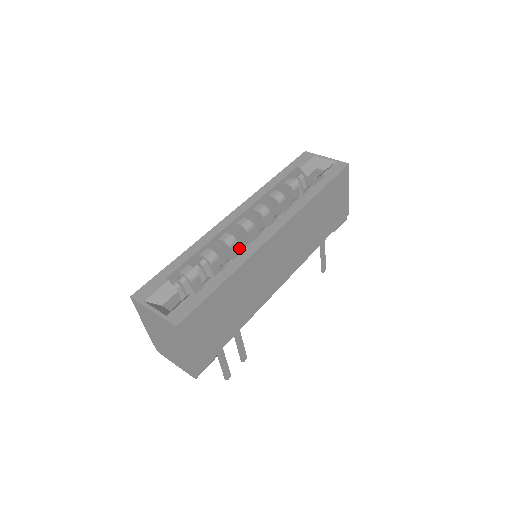
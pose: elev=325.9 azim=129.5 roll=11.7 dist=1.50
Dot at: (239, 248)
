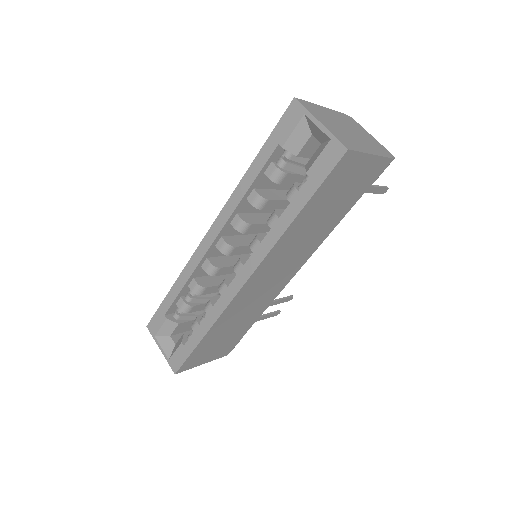
Dot at: occluded
